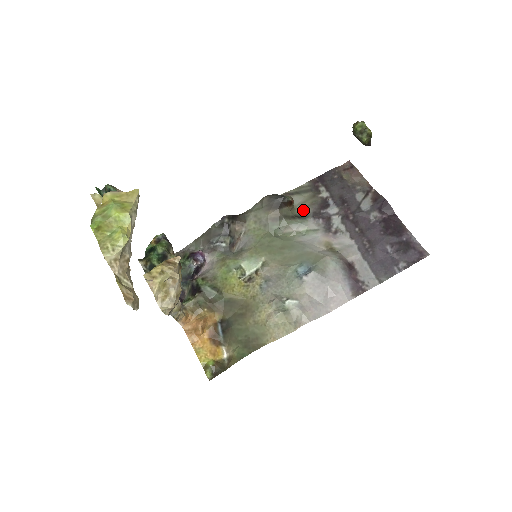
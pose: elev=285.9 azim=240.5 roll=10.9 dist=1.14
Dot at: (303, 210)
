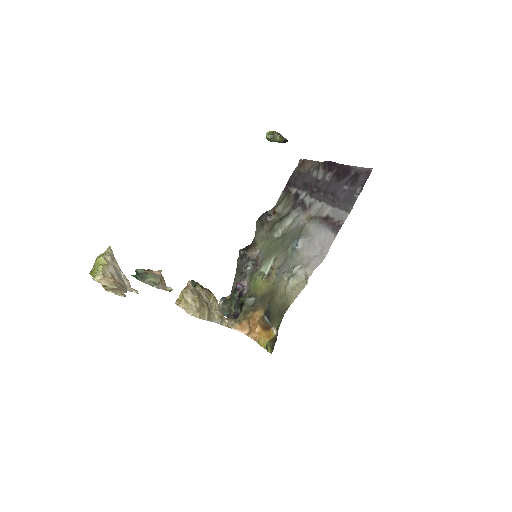
Dot at: (286, 211)
